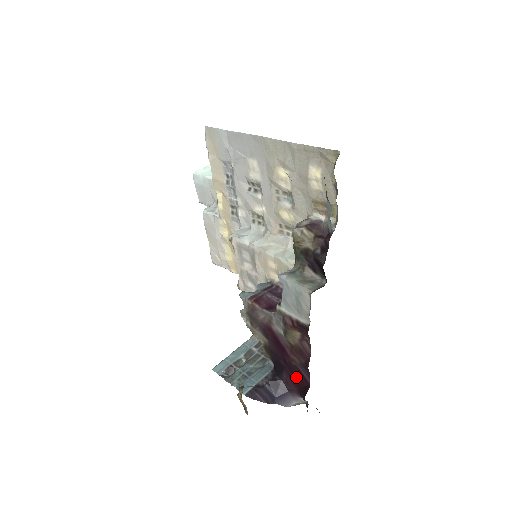
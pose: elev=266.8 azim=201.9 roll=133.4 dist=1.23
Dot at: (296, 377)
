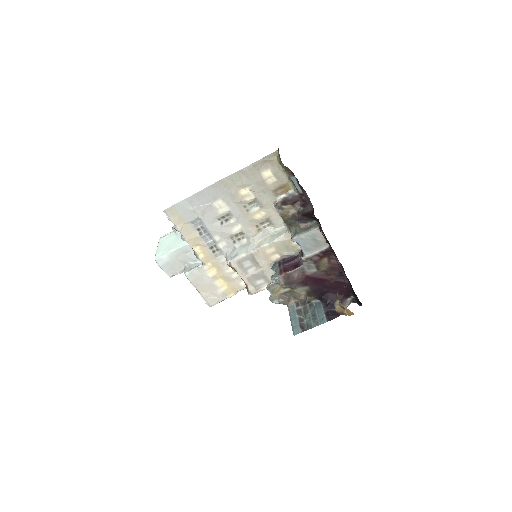
Dot at: occluded
